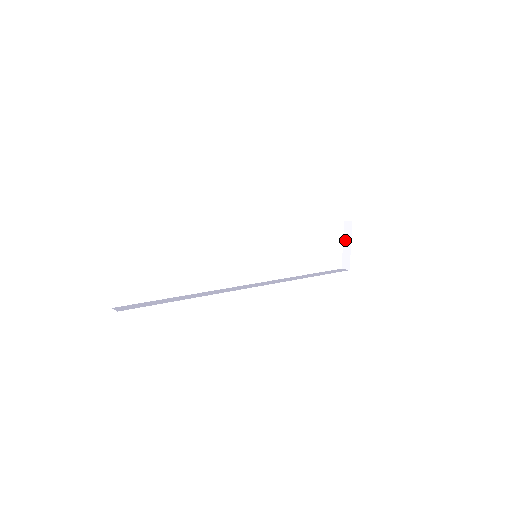
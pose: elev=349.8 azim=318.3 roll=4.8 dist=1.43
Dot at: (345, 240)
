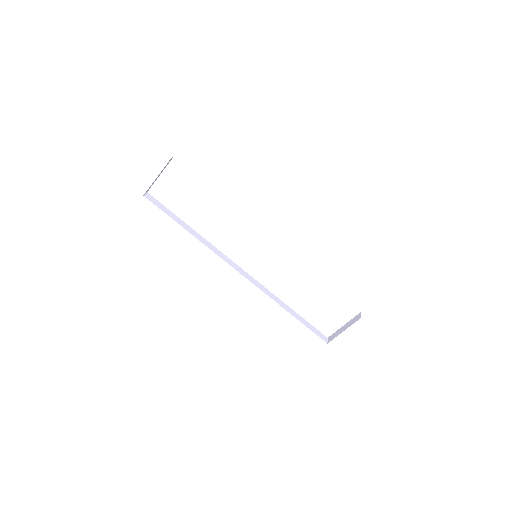
Dot at: (347, 324)
